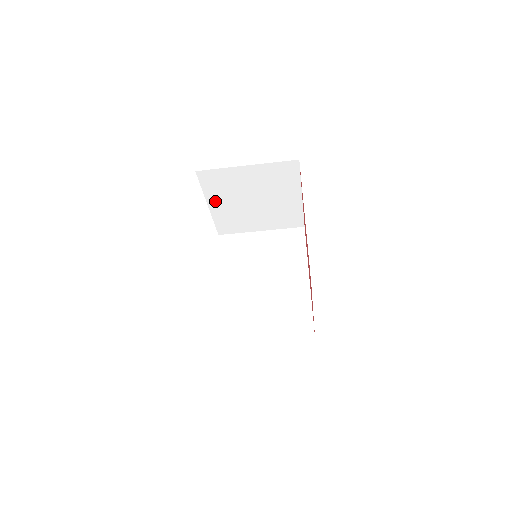
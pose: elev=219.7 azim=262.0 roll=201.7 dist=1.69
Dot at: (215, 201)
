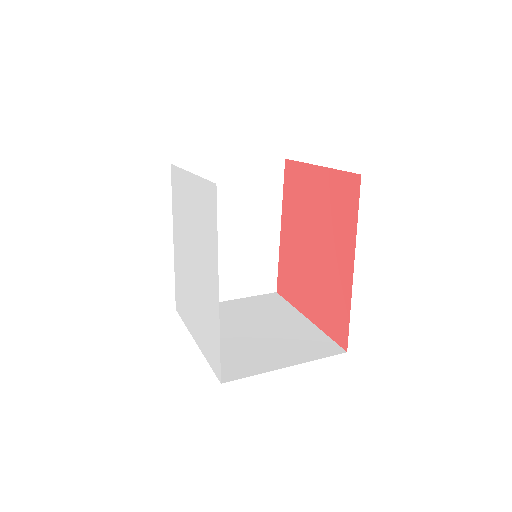
Dot at: occluded
